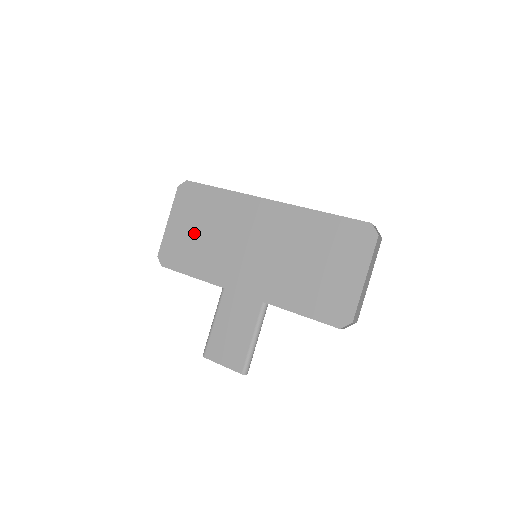
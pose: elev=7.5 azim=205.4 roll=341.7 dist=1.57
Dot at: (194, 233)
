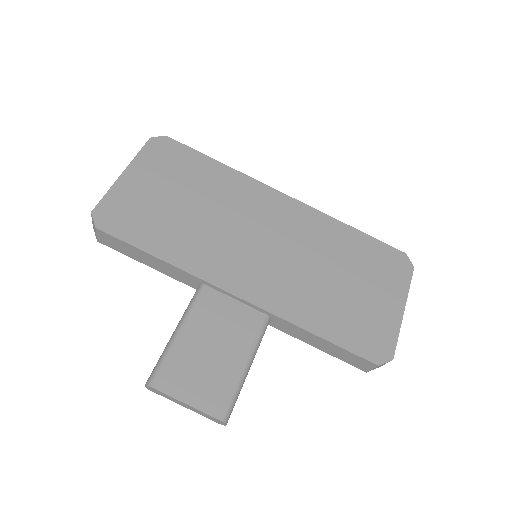
Dot at: (168, 200)
